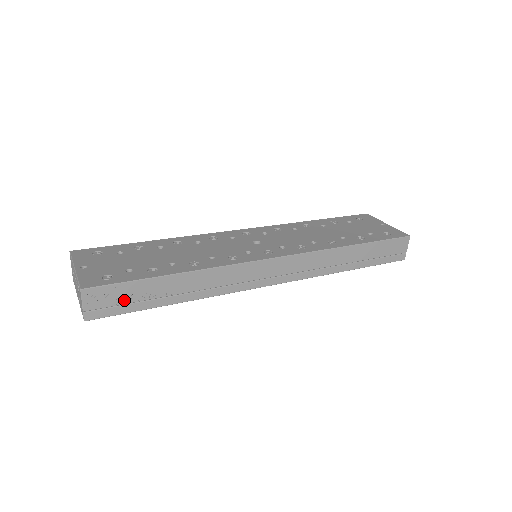
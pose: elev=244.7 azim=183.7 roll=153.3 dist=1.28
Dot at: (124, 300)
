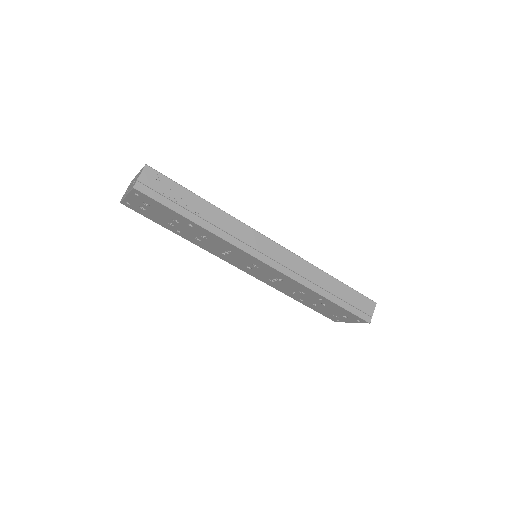
Dot at: (166, 193)
